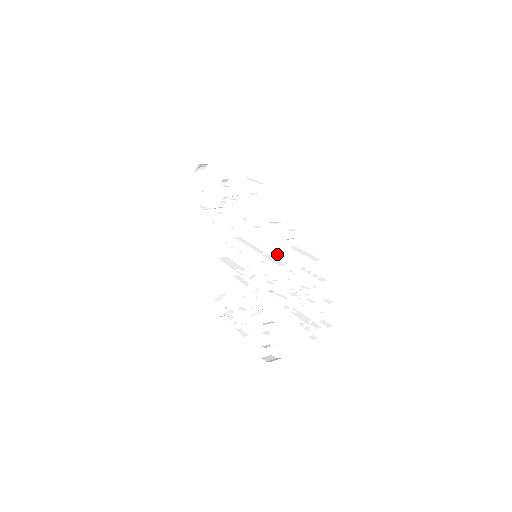
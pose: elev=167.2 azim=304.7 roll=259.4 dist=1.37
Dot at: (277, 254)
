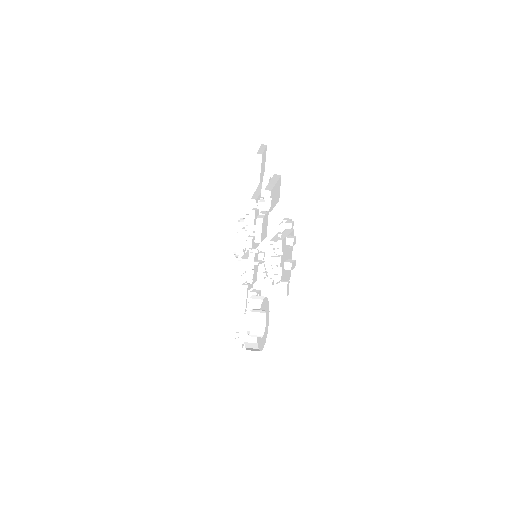
Dot at: (263, 235)
